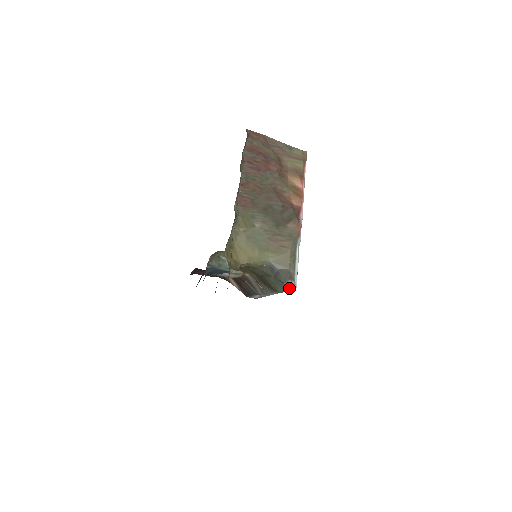
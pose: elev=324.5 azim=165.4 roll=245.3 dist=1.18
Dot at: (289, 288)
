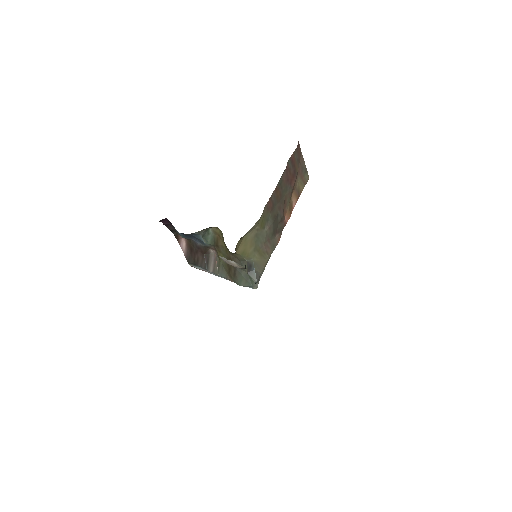
Dot at: (253, 288)
